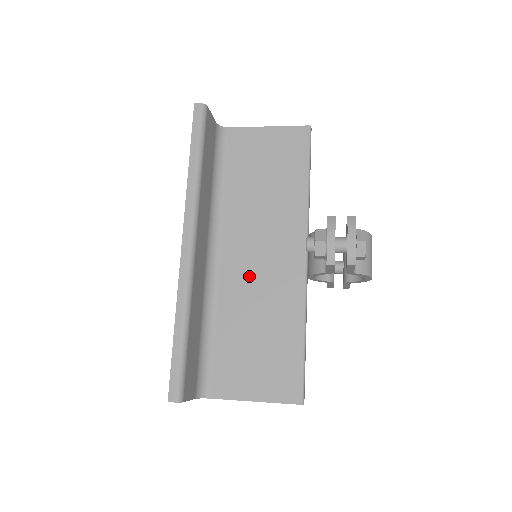
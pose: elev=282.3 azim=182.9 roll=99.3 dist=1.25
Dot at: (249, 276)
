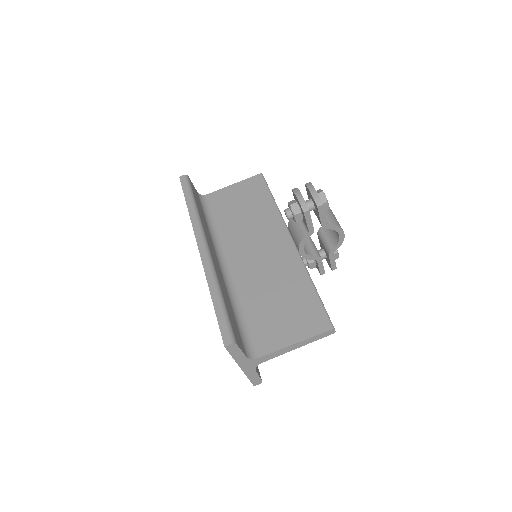
Dot at: (256, 267)
